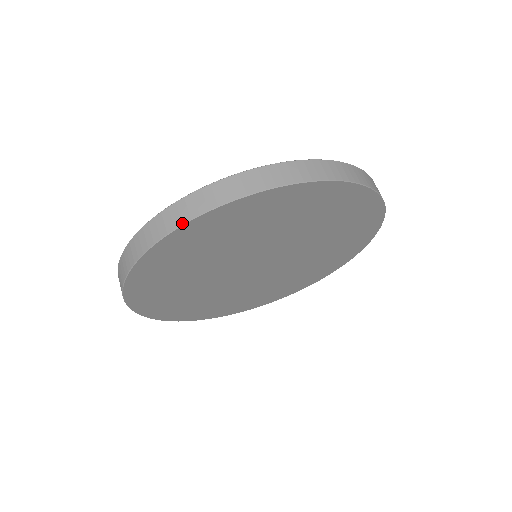
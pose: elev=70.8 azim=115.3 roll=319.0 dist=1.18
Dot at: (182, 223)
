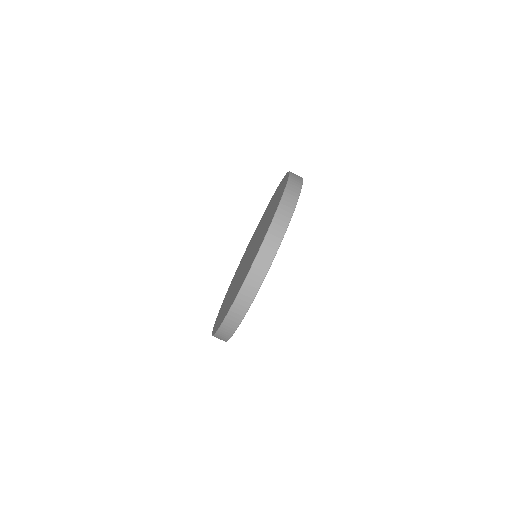
Dot at: (235, 330)
